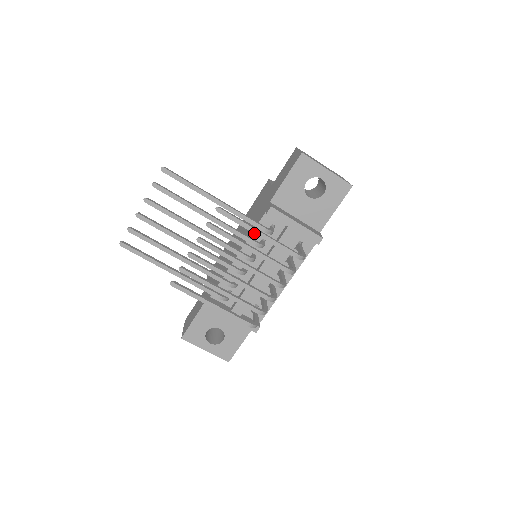
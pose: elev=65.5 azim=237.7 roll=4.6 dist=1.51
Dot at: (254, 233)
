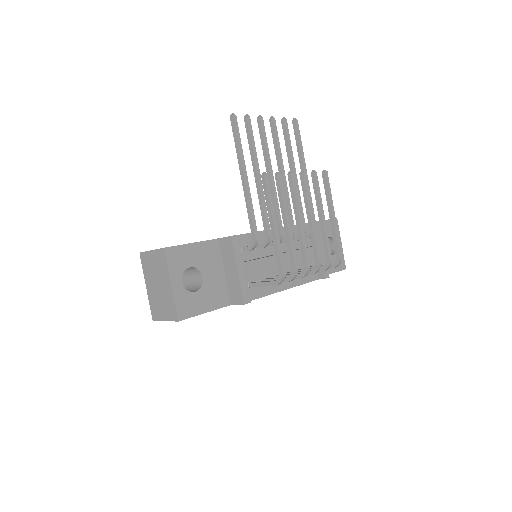
Dot at: (332, 211)
